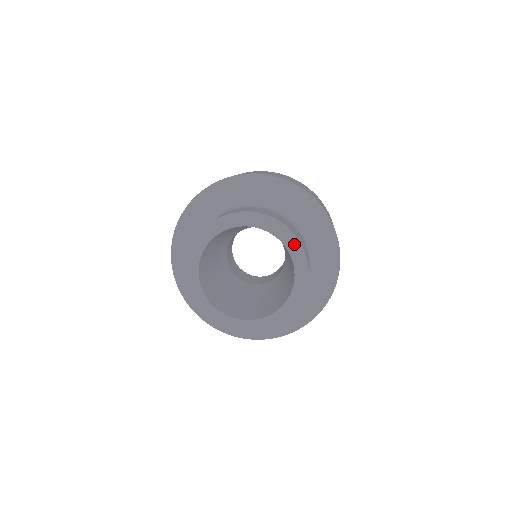
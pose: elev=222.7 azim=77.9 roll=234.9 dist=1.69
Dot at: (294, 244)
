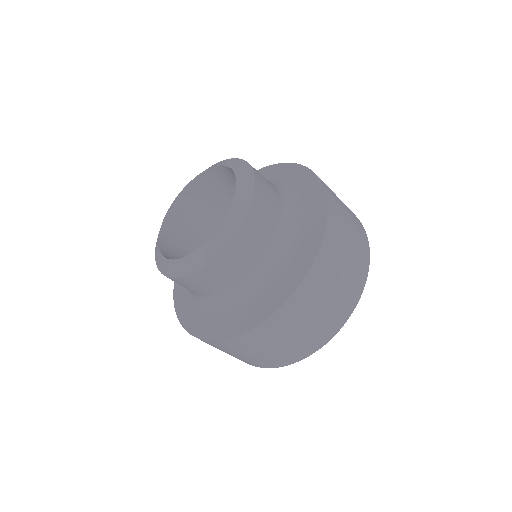
Dot at: (238, 163)
